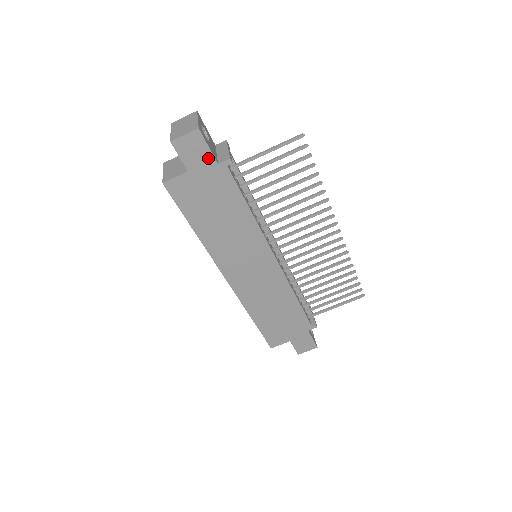
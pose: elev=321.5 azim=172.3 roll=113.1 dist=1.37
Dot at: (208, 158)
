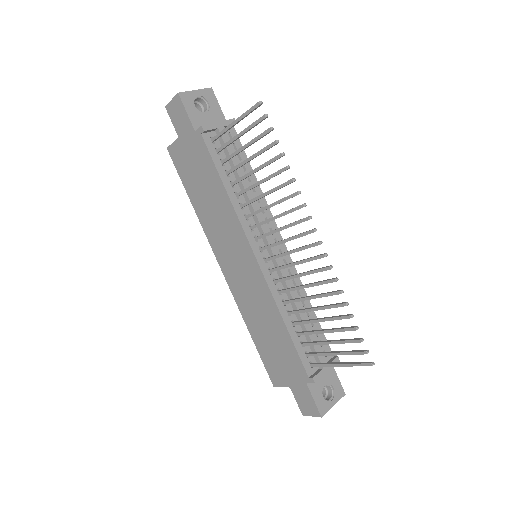
Dot at: (188, 124)
